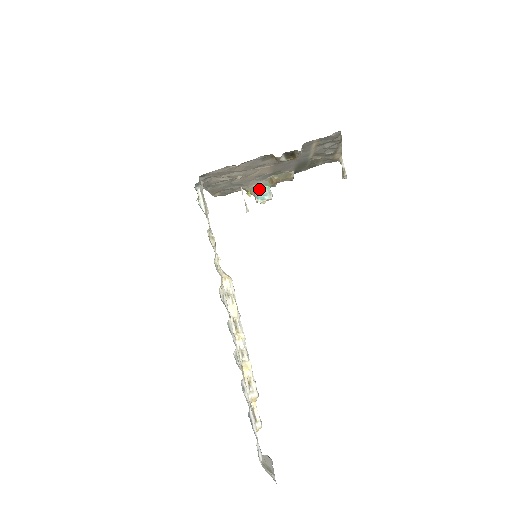
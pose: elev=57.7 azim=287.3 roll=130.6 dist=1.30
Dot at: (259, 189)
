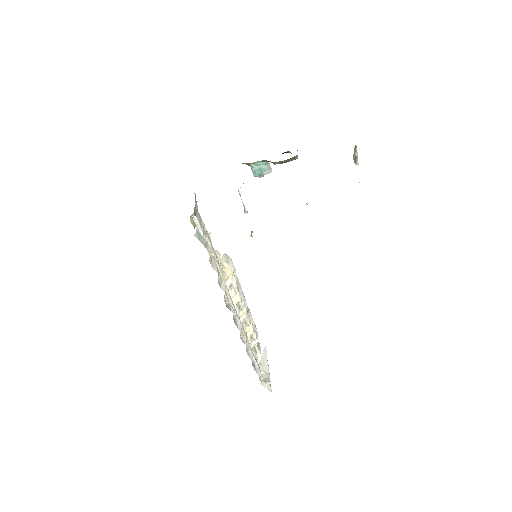
Dot at: (257, 165)
